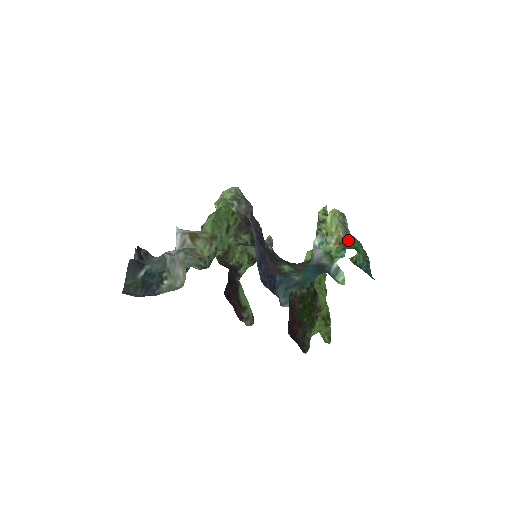
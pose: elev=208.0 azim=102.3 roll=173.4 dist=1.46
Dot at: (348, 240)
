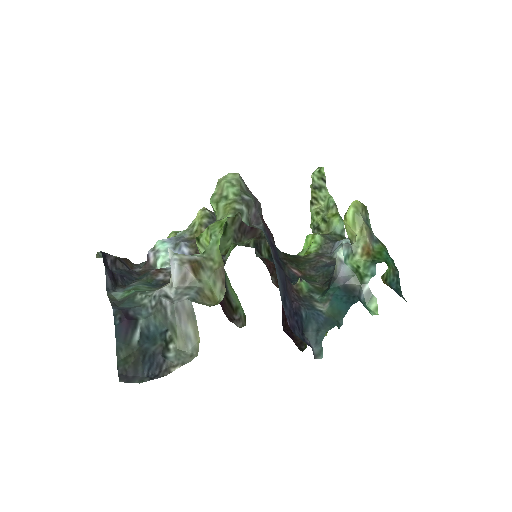
Dot at: (374, 246)
